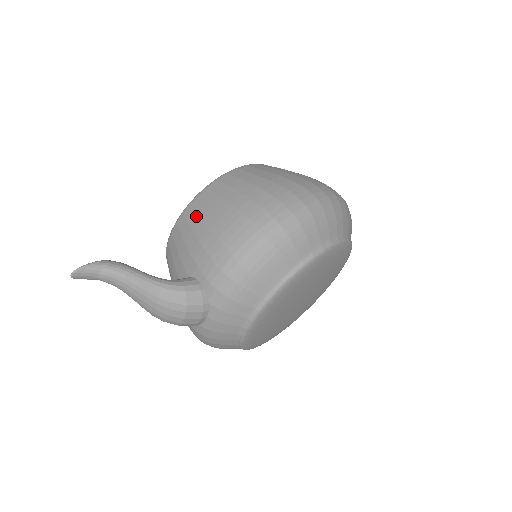
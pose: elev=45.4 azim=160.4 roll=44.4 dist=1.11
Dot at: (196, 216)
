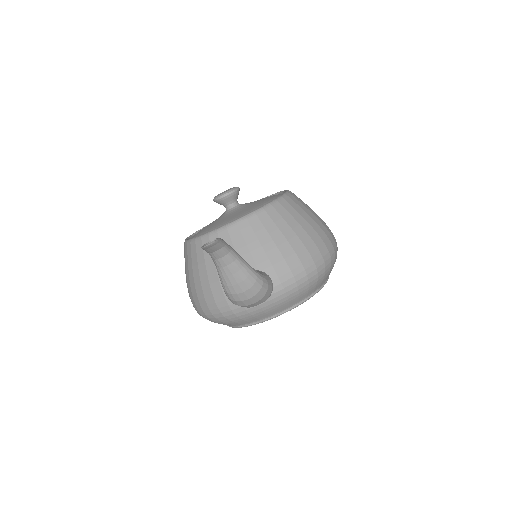
Dot at: (273, 224)
